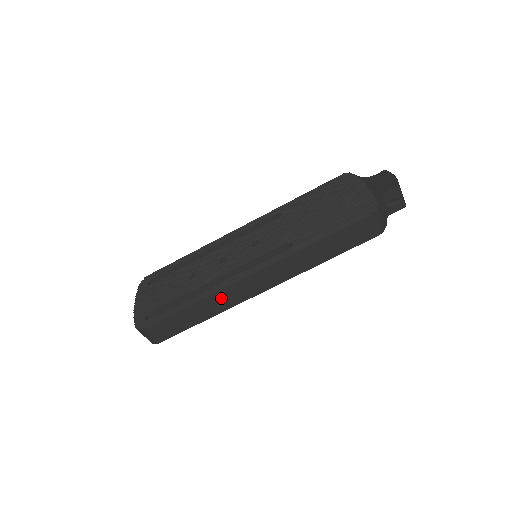
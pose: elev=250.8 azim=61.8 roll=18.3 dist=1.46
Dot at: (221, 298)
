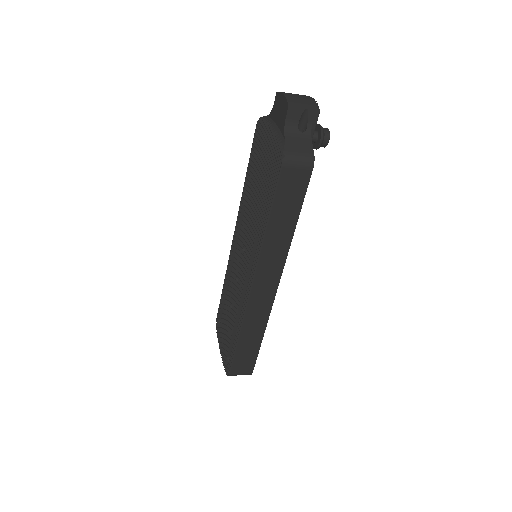
Dot at: (253, 318)
